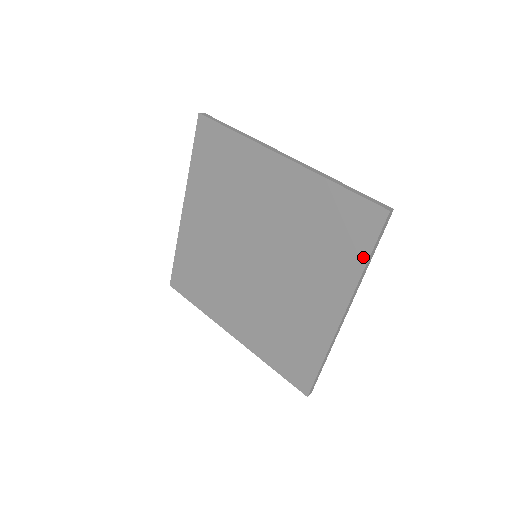
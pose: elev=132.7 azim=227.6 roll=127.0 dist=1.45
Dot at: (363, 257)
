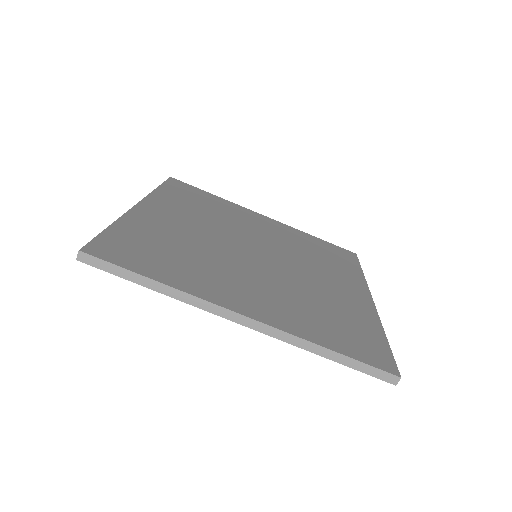
Dot at: occluded
